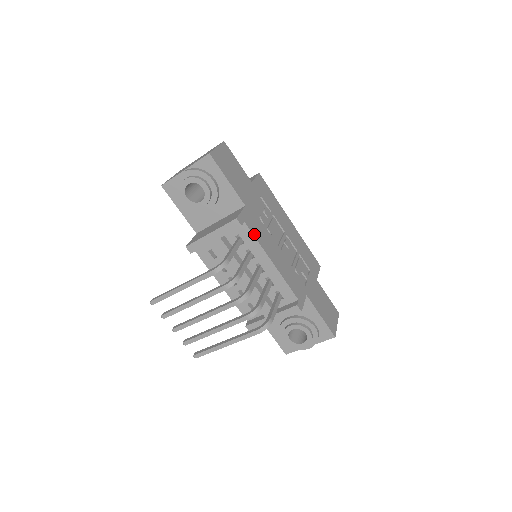
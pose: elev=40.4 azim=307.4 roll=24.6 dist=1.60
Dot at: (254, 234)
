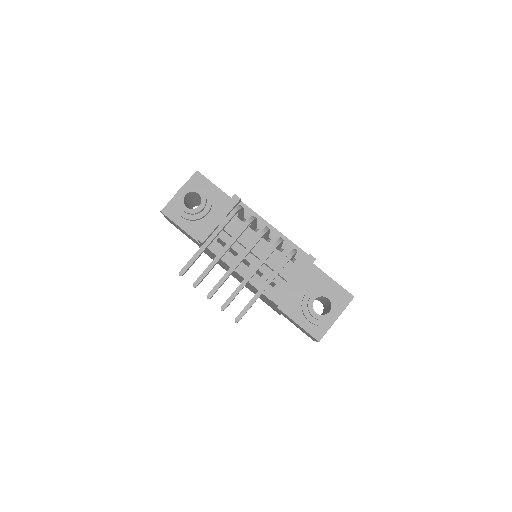
Dot at: (252, 210)
